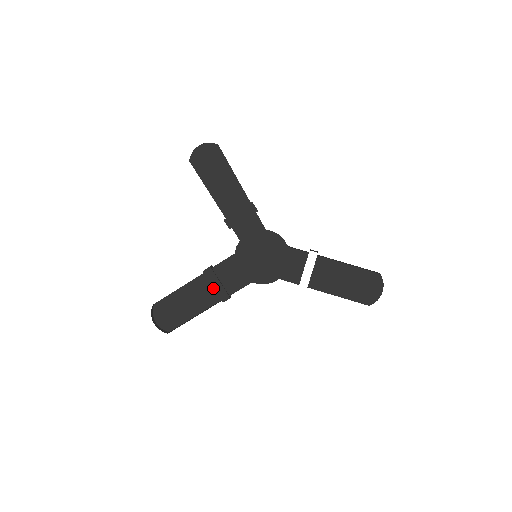
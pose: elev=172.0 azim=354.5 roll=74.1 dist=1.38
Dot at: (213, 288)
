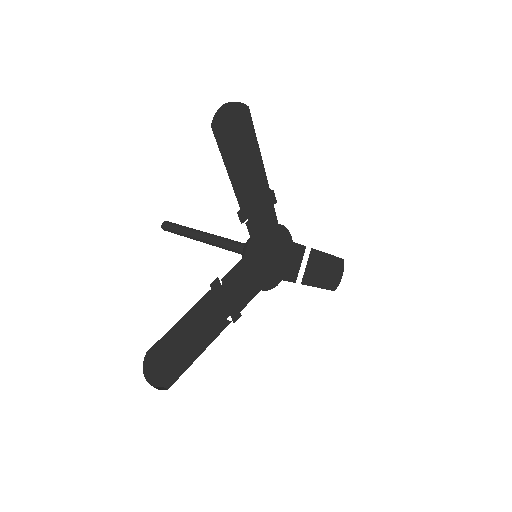
Dot at: (218, 307)
